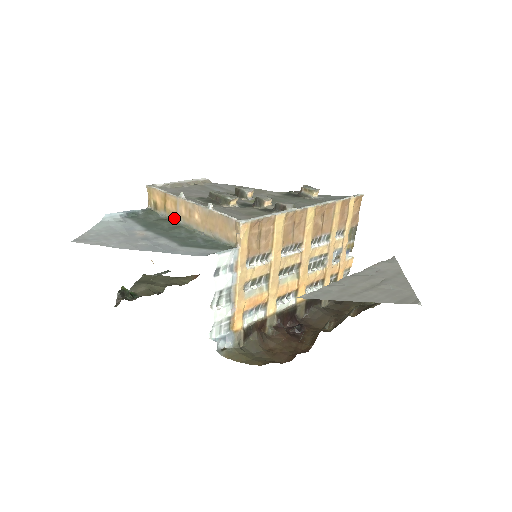
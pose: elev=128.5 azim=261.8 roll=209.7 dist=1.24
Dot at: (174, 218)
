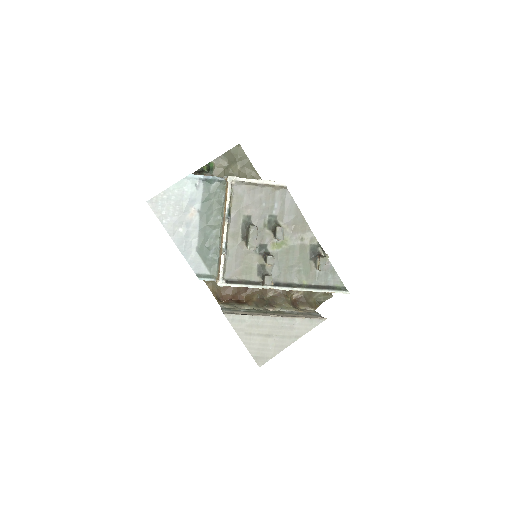
Dot at: occluded
